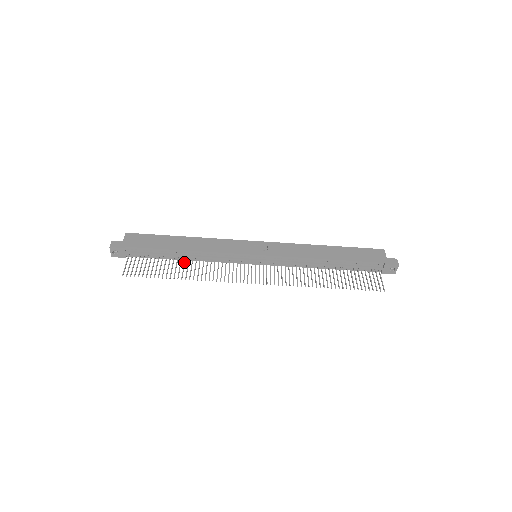
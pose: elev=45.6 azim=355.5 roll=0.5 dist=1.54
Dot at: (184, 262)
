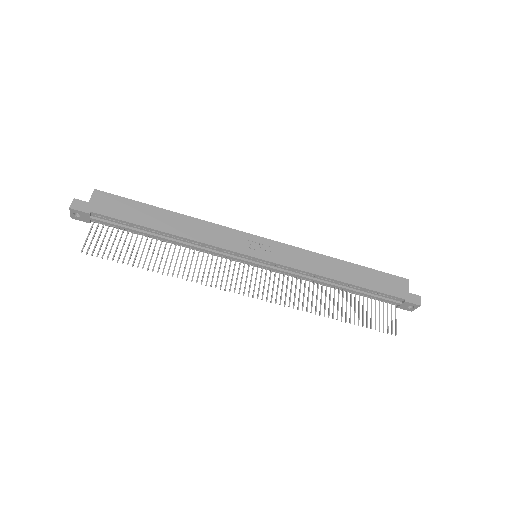
Dot at: (165, 247)
